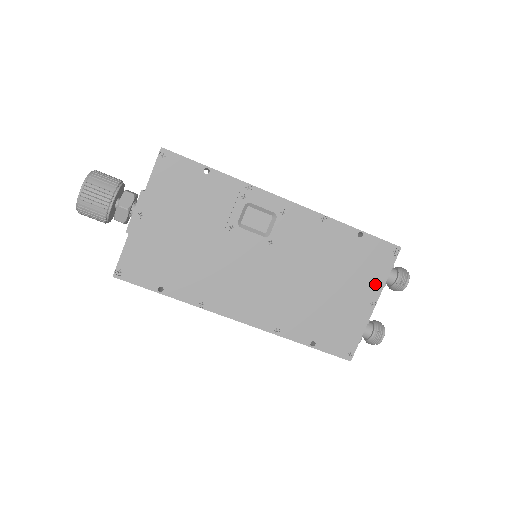
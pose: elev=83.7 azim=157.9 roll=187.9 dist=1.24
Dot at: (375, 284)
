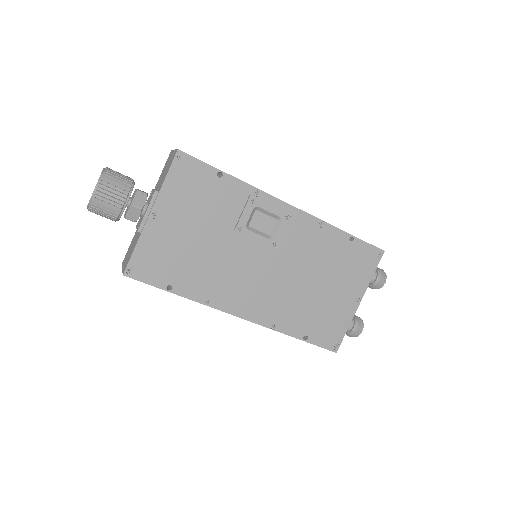
Dot at: (361, 283)
